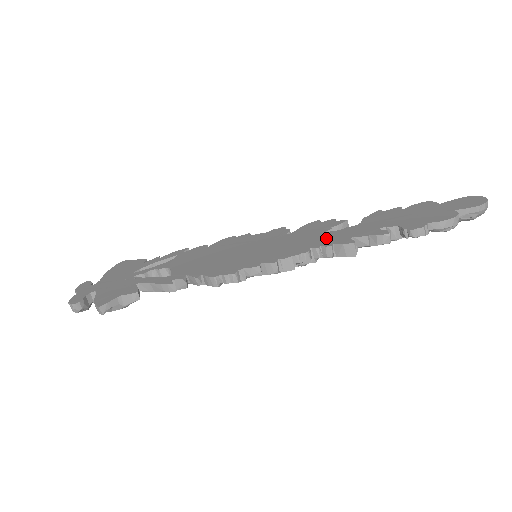
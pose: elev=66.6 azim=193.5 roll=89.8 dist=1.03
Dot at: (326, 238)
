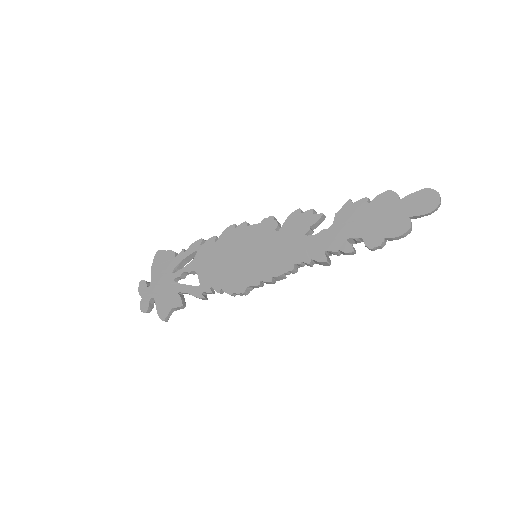
Dot at: (306, 248)
